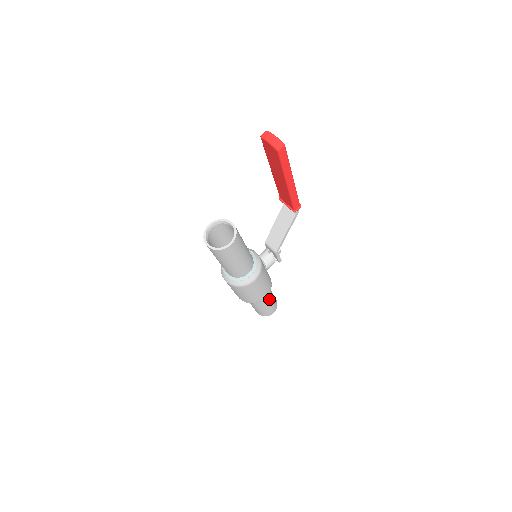
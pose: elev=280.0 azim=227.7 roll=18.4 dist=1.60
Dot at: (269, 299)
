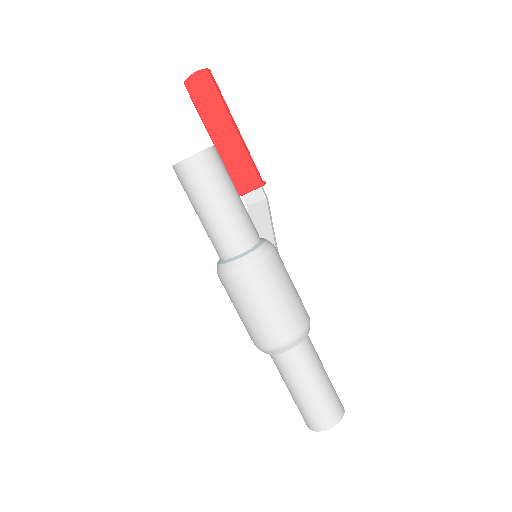
Dot at: (318, 358)
